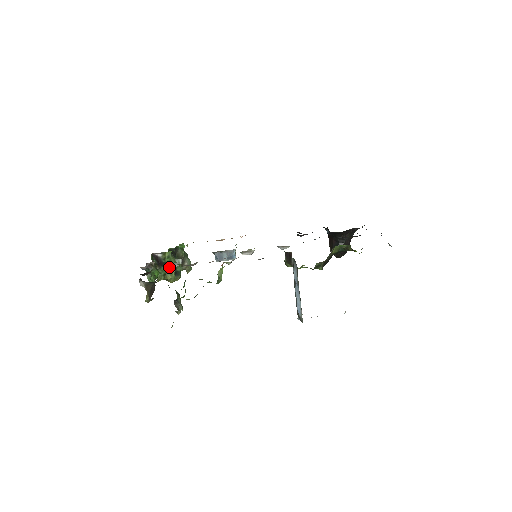
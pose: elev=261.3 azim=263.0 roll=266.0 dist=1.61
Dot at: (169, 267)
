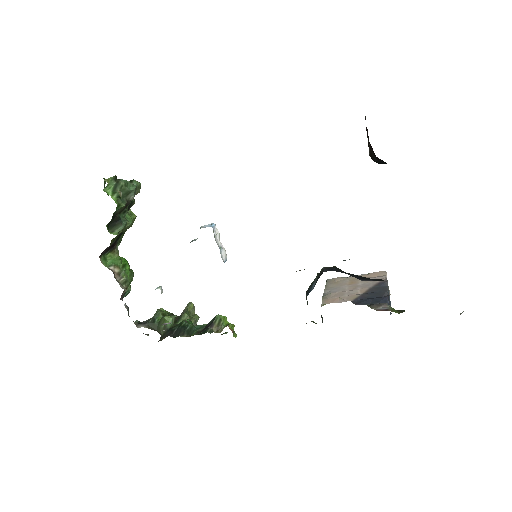
Dot at: (123, 231)
